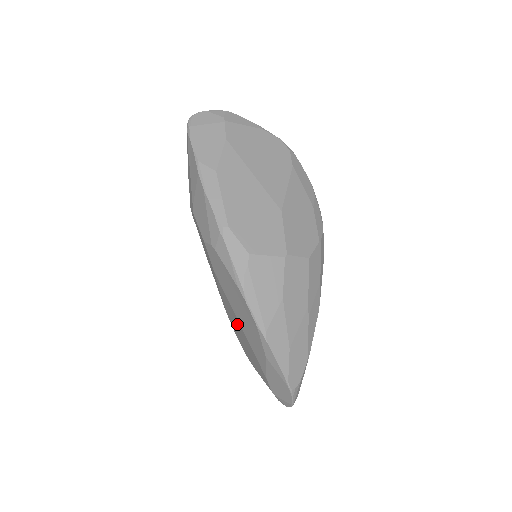
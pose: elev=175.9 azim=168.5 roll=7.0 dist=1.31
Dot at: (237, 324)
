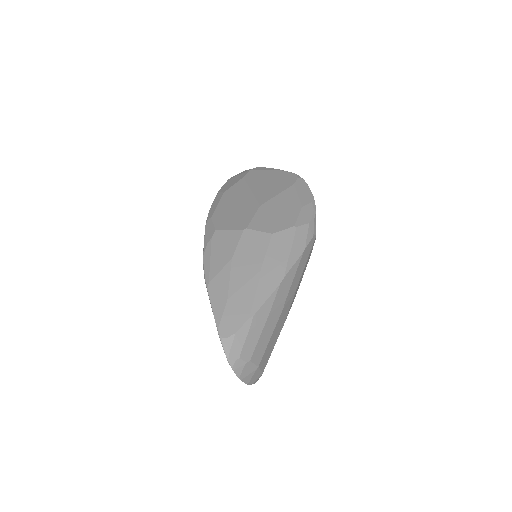
Dot at: occluded
